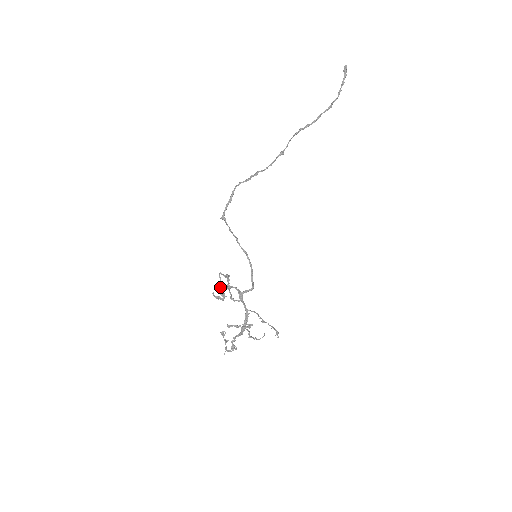
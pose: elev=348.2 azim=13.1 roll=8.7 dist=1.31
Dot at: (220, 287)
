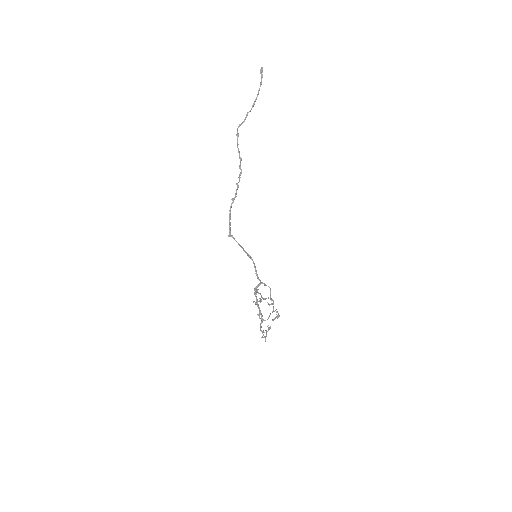
Dot at: occluded
